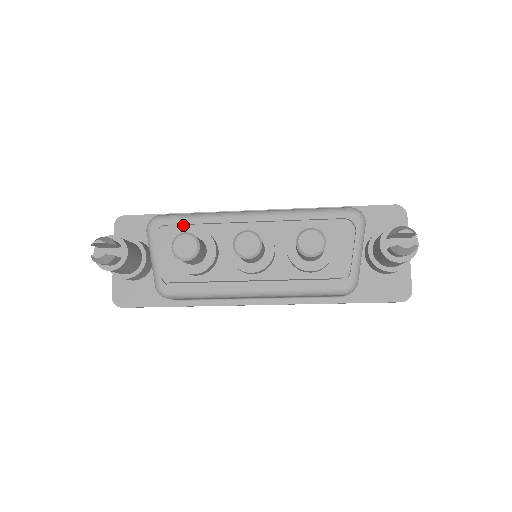
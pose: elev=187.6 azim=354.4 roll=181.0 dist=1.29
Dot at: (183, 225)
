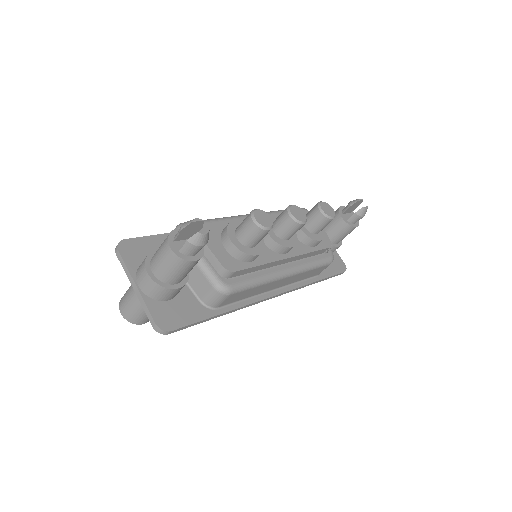
Dot at: (217, 223)
